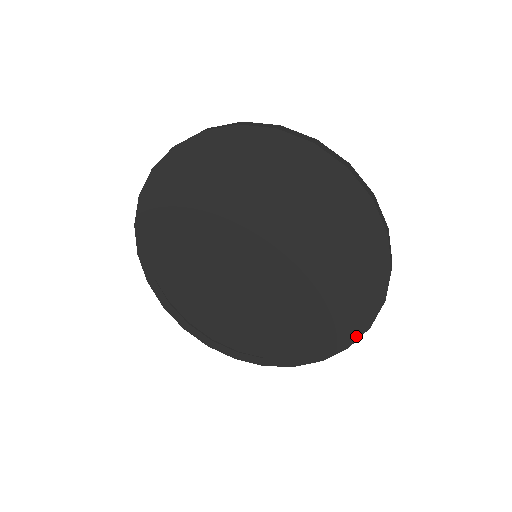
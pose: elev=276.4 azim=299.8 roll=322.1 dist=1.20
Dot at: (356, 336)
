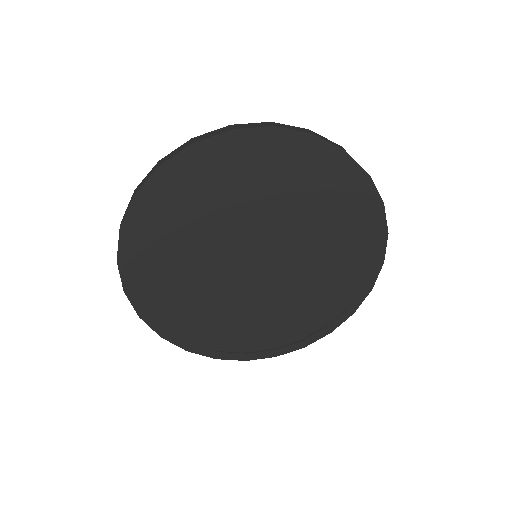
Dot at: (383, 249)
